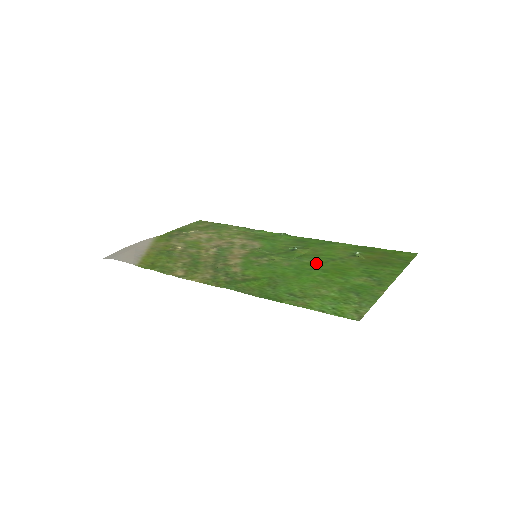
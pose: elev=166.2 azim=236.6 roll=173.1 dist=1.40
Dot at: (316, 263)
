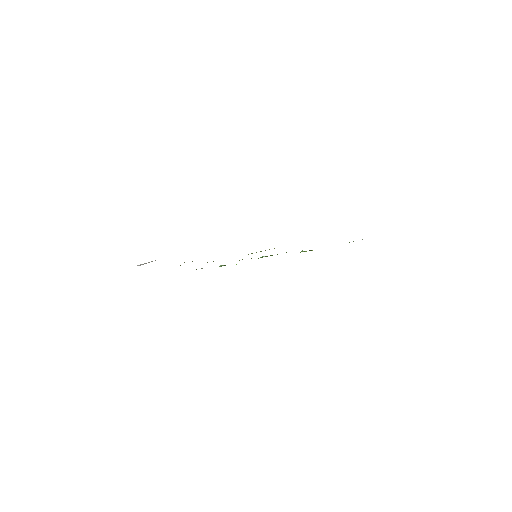
Dot at: occluded
